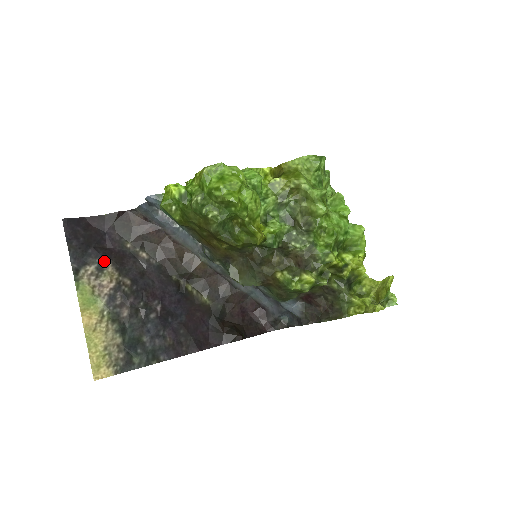
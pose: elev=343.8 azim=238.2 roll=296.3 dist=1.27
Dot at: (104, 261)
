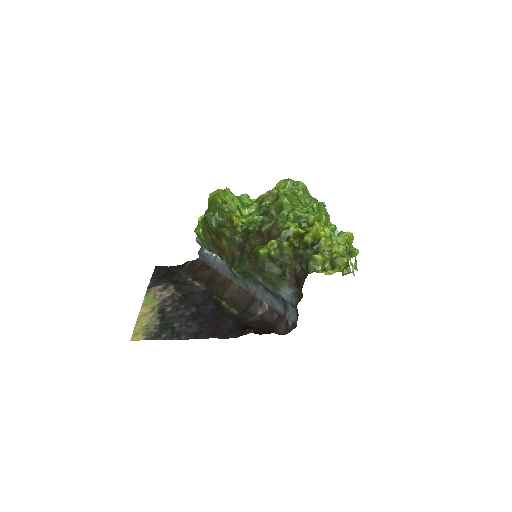
Dot at: (169, 284)
